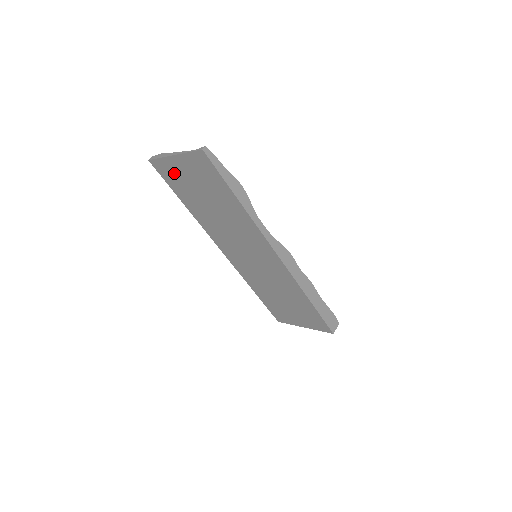
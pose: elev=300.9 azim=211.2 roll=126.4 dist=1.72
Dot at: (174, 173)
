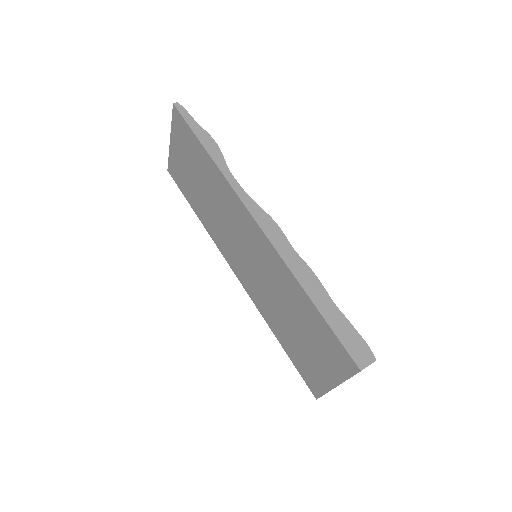
Dot at: (178, 168)
